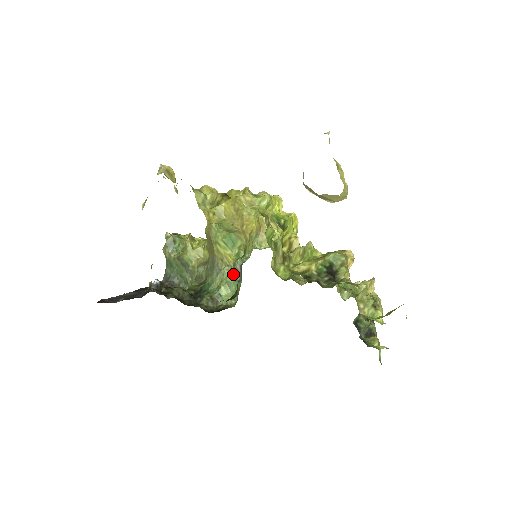
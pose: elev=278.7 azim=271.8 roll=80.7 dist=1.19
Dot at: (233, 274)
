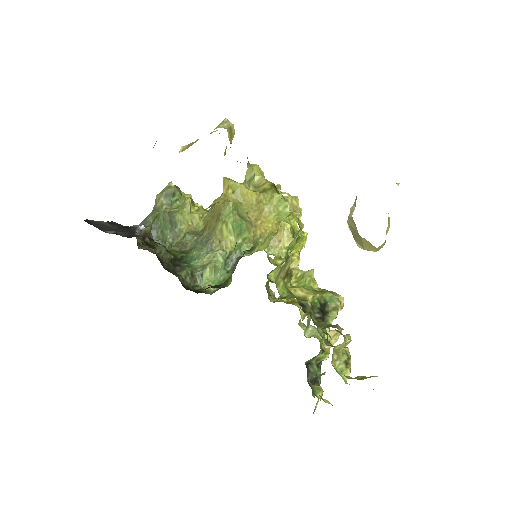
Dot at: (225, 261)
